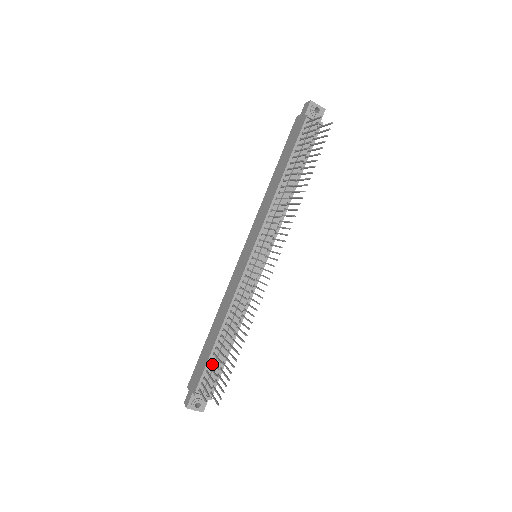
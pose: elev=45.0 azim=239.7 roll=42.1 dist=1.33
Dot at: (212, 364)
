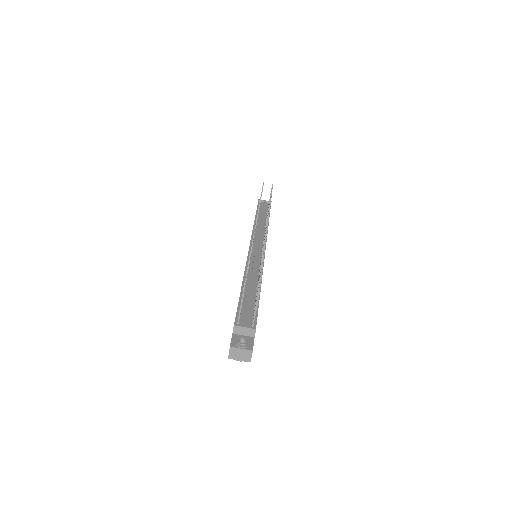
Dot at: (244, 306)
